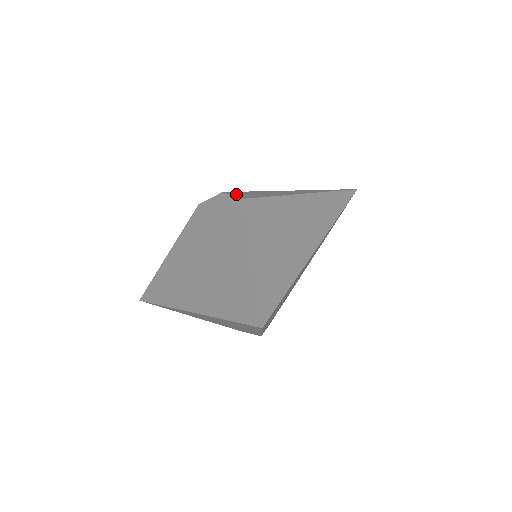
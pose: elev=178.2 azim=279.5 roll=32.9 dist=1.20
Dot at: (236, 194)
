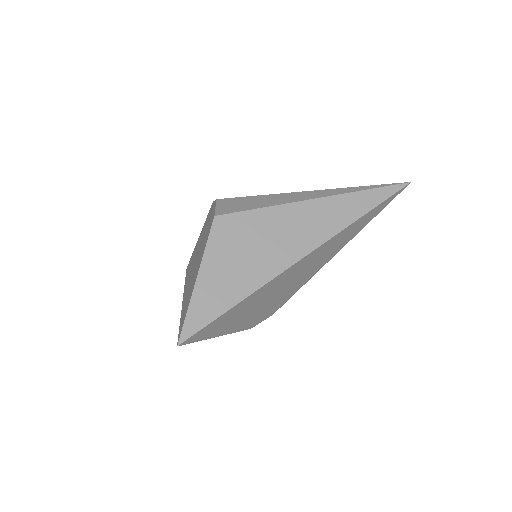
Dot at: (223, 204)
